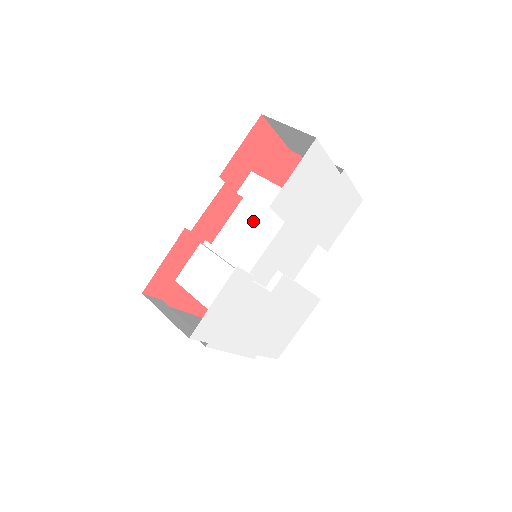
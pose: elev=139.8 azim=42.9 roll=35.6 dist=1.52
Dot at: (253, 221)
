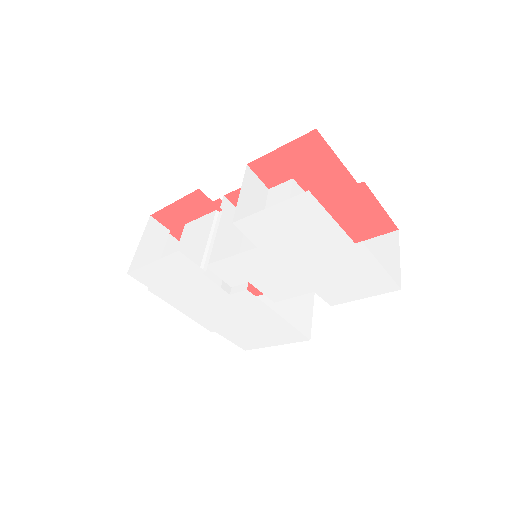
Dot at: occluded
